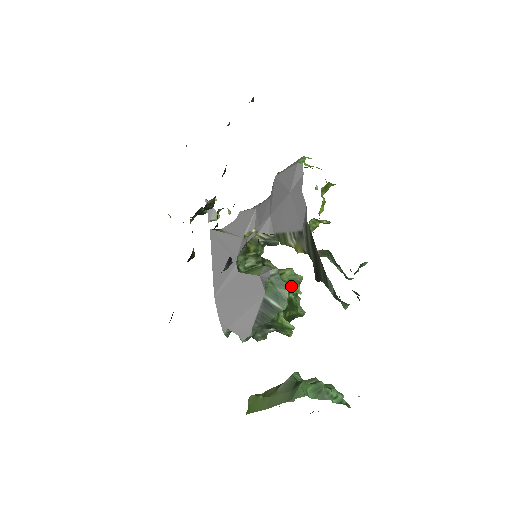
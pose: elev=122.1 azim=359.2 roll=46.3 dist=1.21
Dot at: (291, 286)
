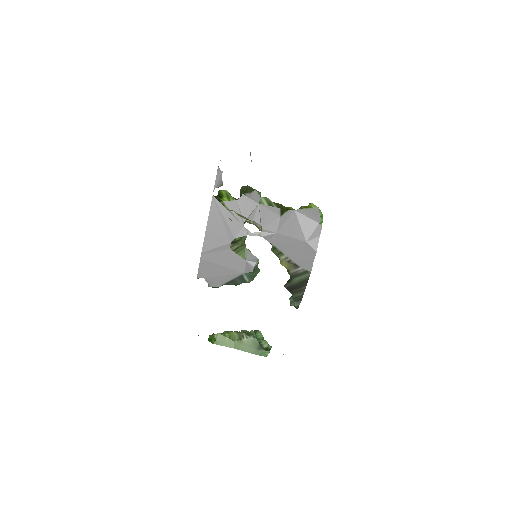
Dot at: (259, 270)
